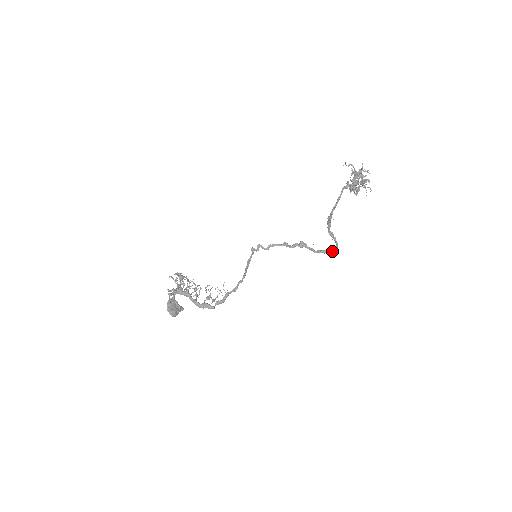
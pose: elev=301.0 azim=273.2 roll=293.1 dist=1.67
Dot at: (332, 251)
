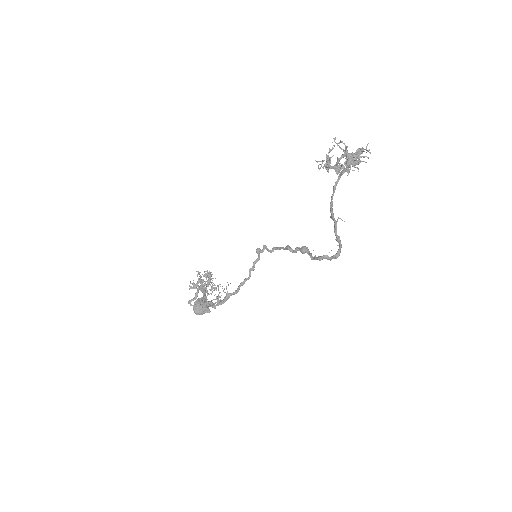
Dot at: (330, 259)
